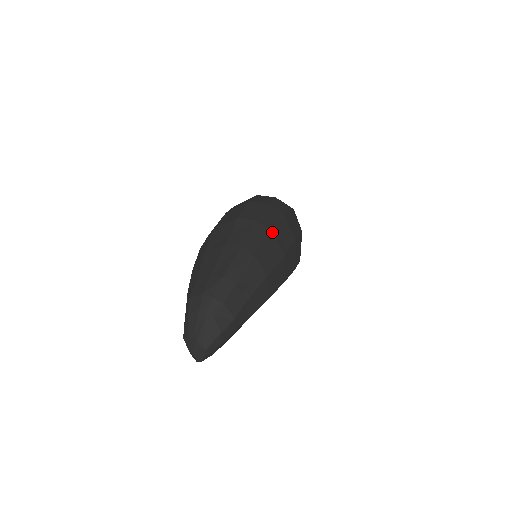
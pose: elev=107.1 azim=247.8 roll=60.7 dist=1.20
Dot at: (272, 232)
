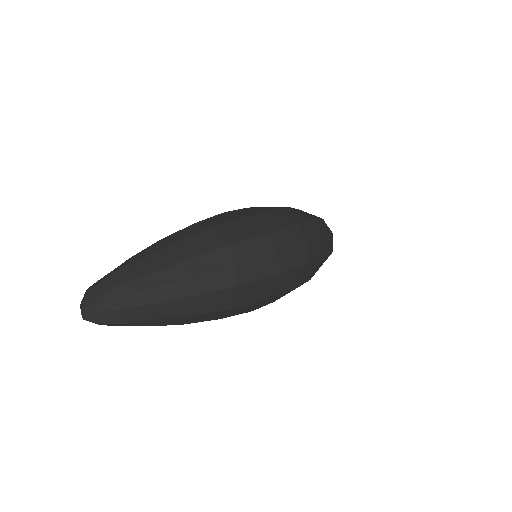
Dot at: (239, 286)
